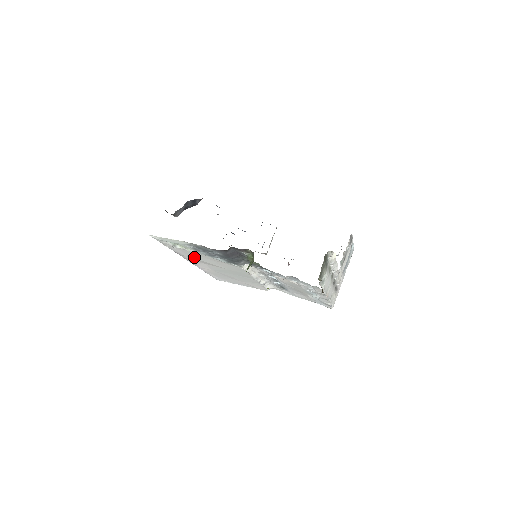
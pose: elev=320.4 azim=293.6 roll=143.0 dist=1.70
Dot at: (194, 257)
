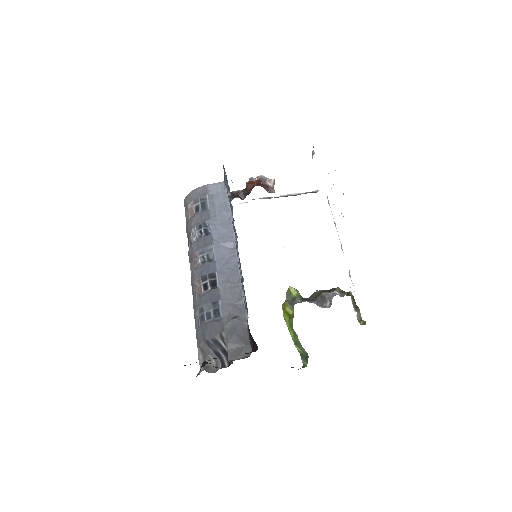
Dot at: occluded
